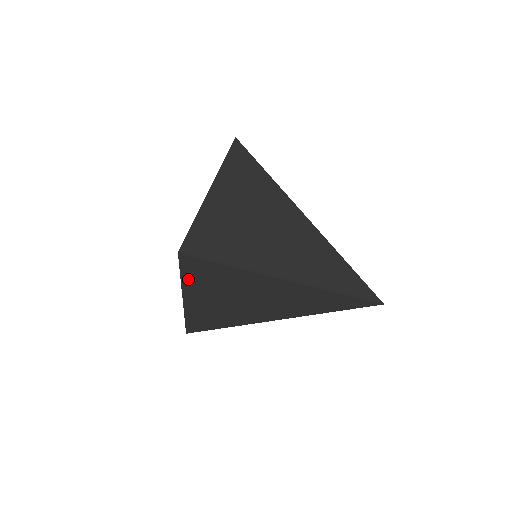
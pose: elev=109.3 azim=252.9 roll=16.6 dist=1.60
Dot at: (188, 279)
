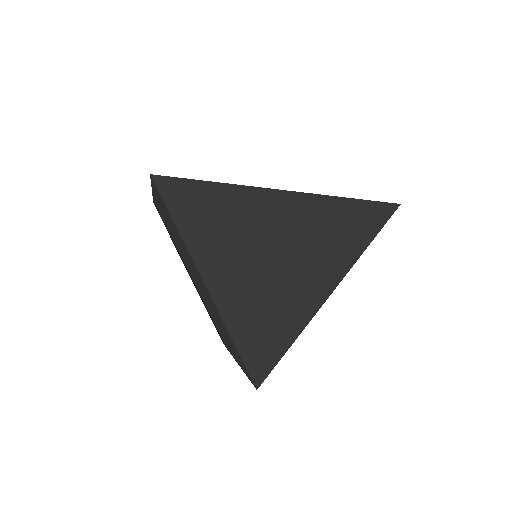
Dot at: occluded
